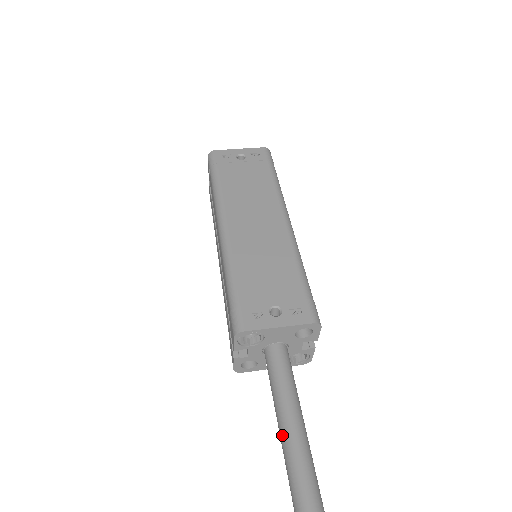
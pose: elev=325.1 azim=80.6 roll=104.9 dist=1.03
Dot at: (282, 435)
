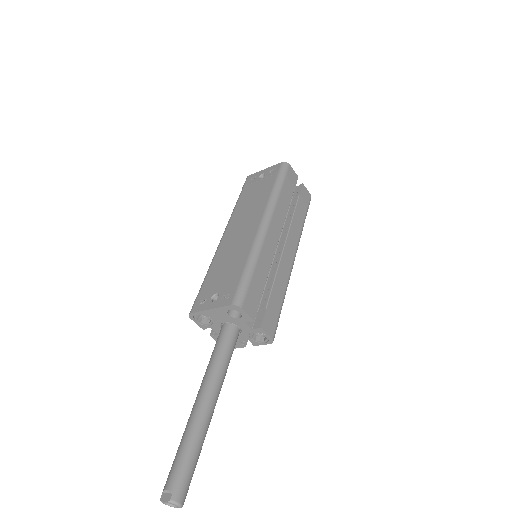
Dot at: occluded
